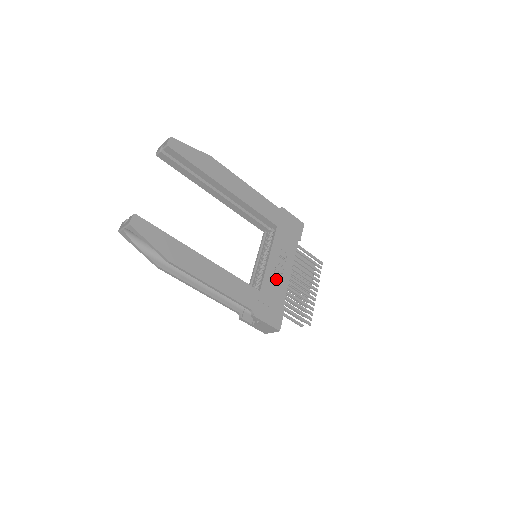
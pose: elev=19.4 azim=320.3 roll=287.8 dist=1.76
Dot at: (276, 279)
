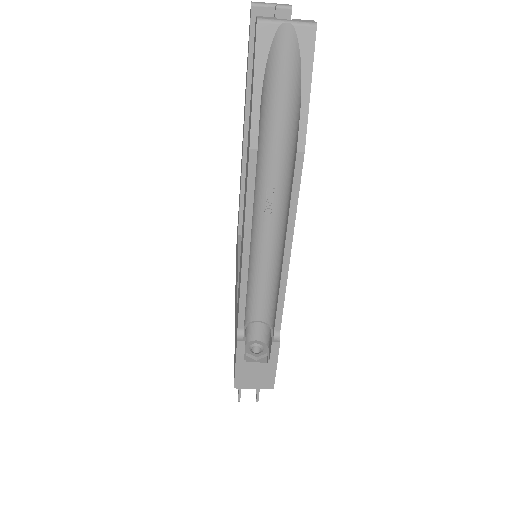
Dot at: occluded
